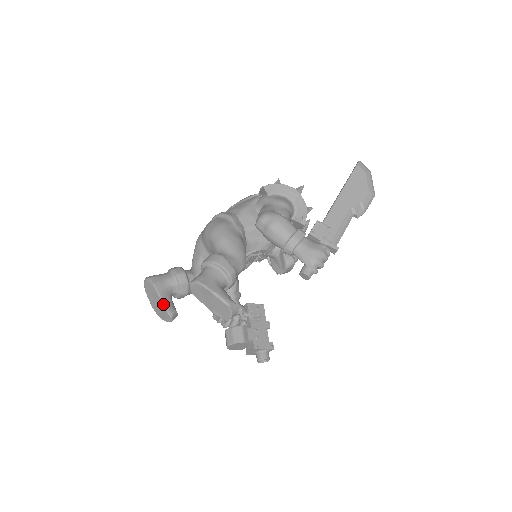
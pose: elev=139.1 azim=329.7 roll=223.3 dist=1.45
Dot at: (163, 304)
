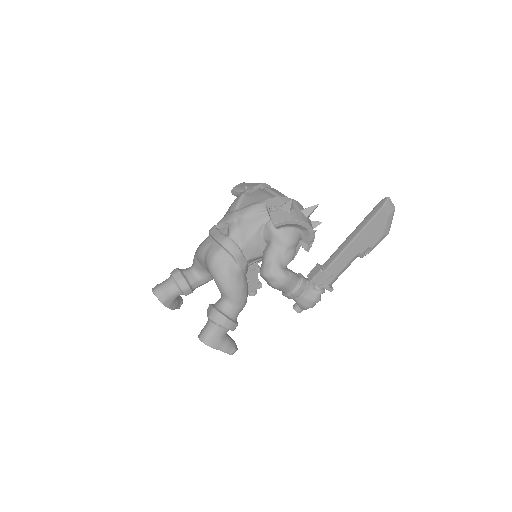
Dot at: (172, 309)
